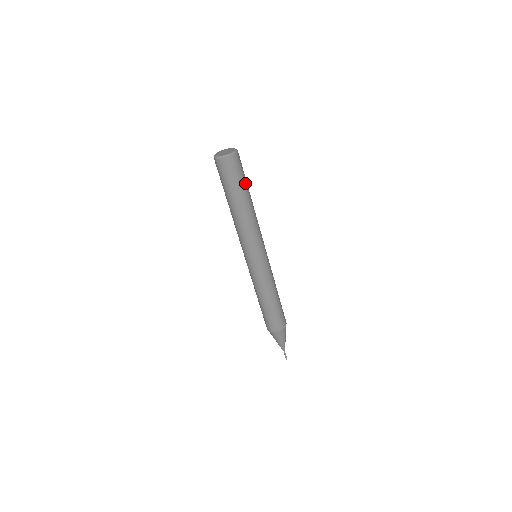
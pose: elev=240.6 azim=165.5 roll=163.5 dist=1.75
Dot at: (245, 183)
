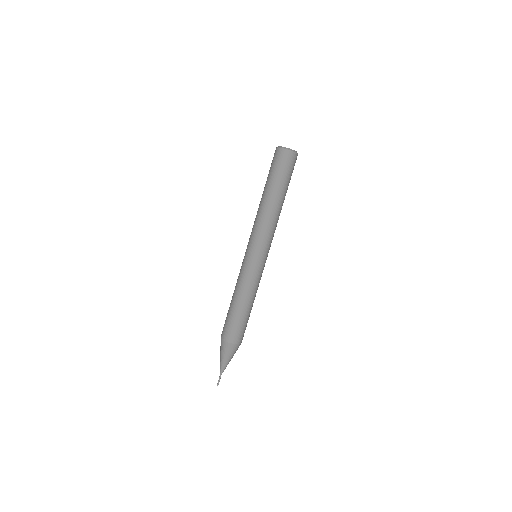
Dot at: (287, 182)
